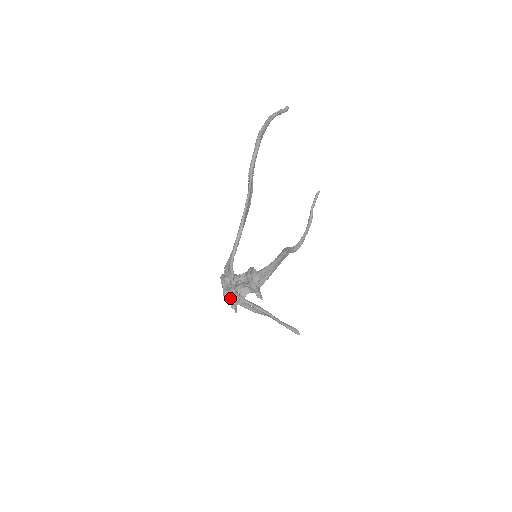
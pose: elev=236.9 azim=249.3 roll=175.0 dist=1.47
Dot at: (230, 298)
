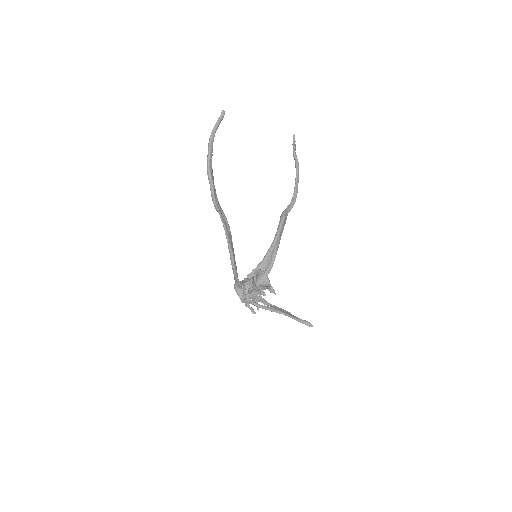
Dot at: (248, 307)
